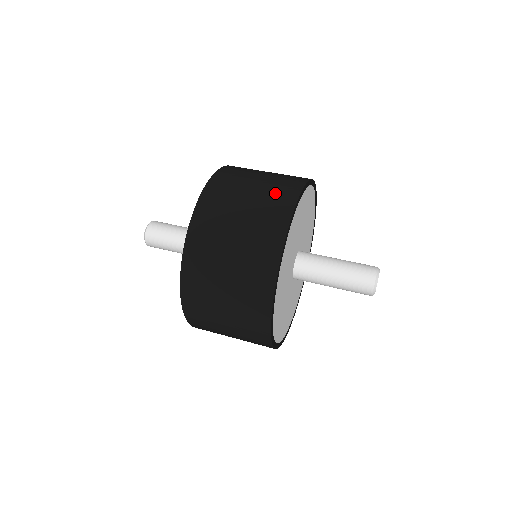
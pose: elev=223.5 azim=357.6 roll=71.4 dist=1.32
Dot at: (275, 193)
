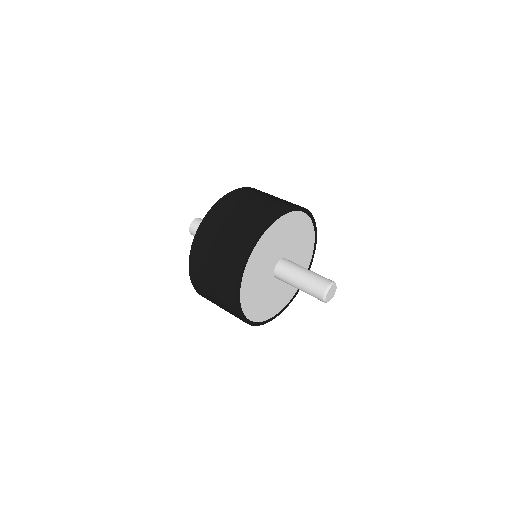
Dot at: (239, 238)
